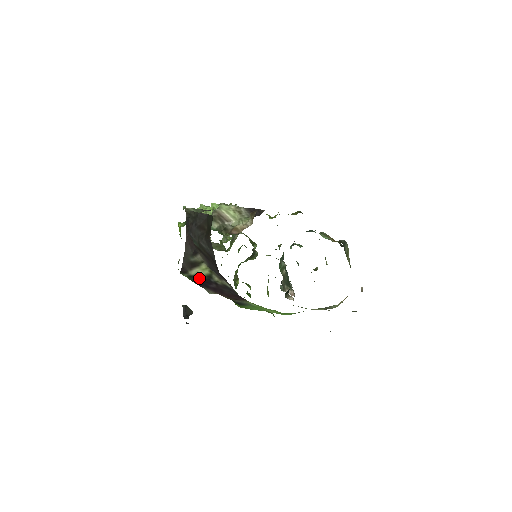
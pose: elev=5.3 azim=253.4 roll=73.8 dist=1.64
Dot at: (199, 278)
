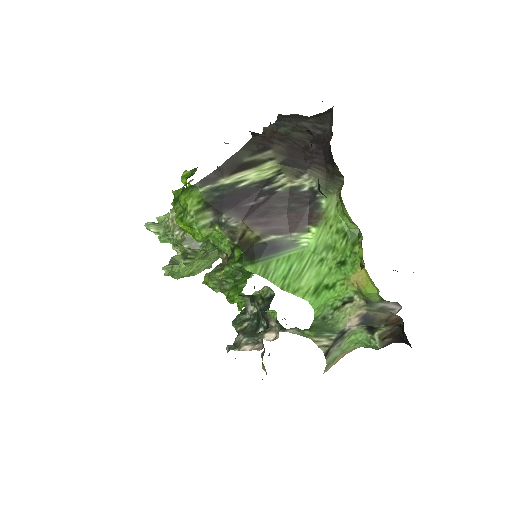
Dot at: (236, 189)
